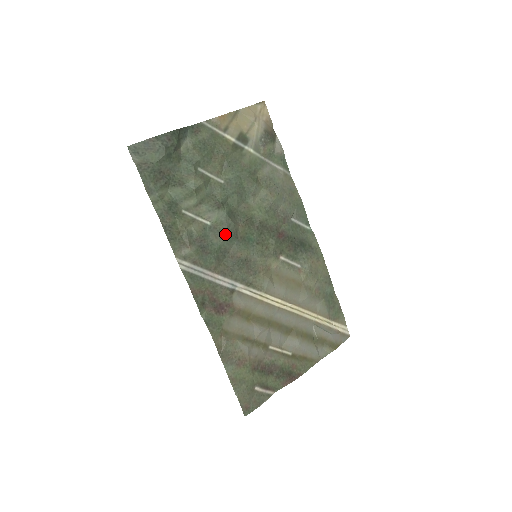
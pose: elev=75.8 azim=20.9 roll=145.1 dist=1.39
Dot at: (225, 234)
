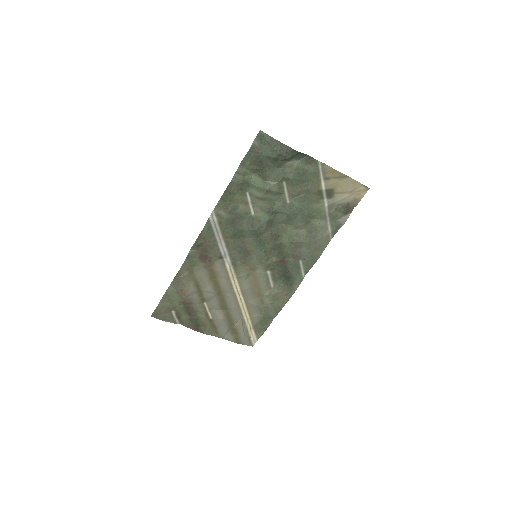
Dot at: (254, 228)
